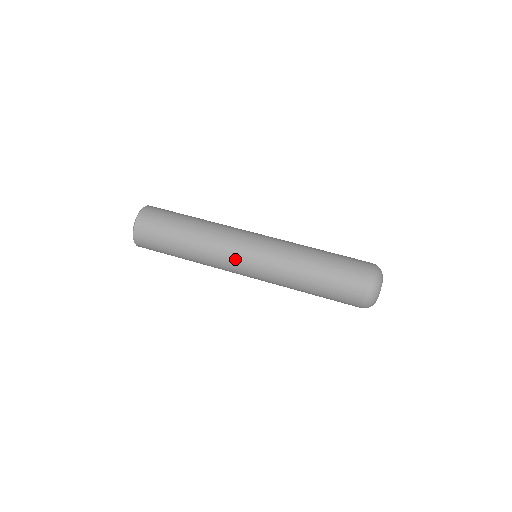
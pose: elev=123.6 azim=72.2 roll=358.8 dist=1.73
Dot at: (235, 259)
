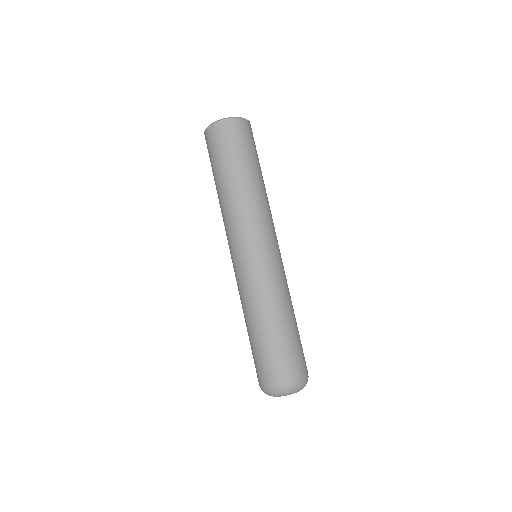
Dot at: (229, 243)
